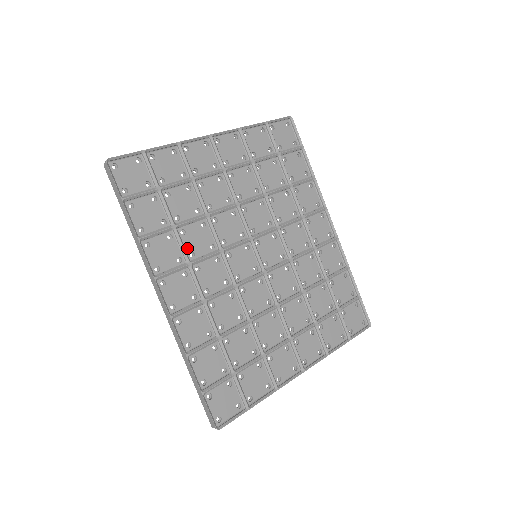
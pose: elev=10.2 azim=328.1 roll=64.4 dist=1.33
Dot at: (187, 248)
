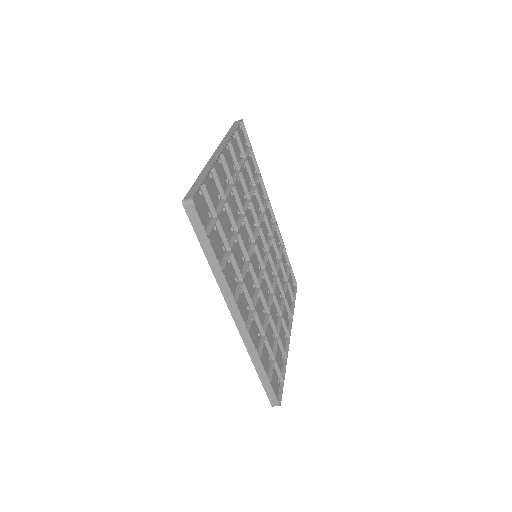
Dot at: occluded
